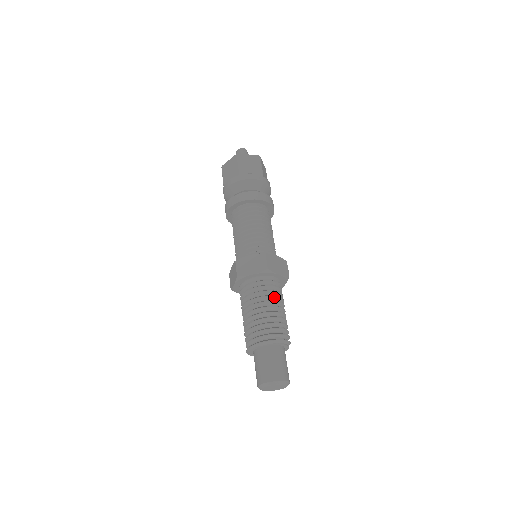
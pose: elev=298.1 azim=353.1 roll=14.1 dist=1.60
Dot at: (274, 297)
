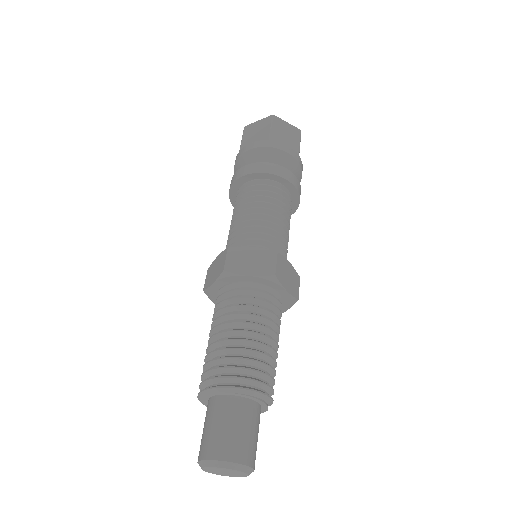
Dot at: (270, 322)
